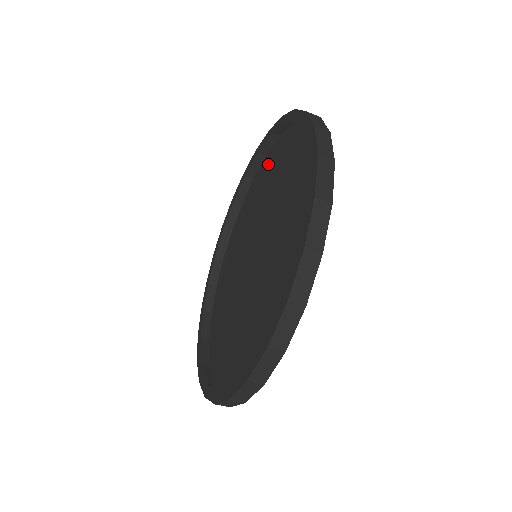
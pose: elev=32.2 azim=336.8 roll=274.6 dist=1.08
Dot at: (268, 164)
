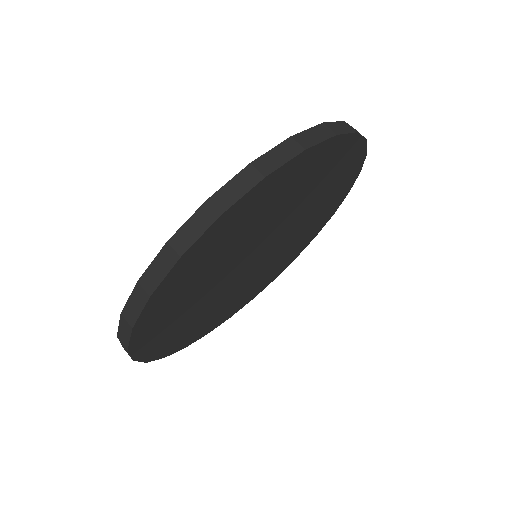
Dot at: (278, 271)
